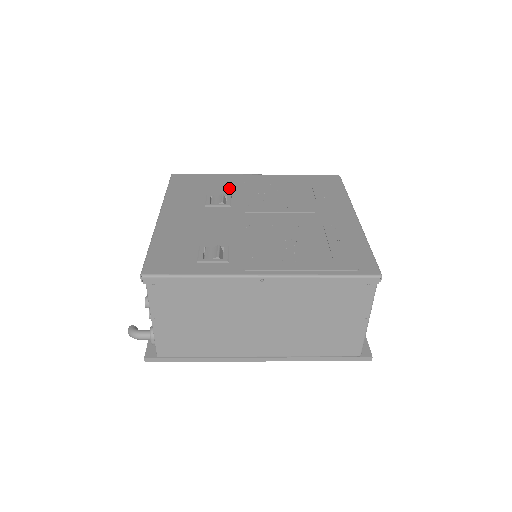
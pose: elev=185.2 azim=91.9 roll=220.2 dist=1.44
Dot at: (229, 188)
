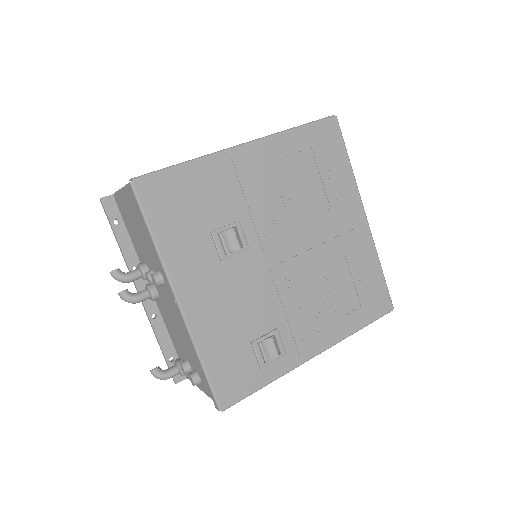
Dot at: (228, 200)
